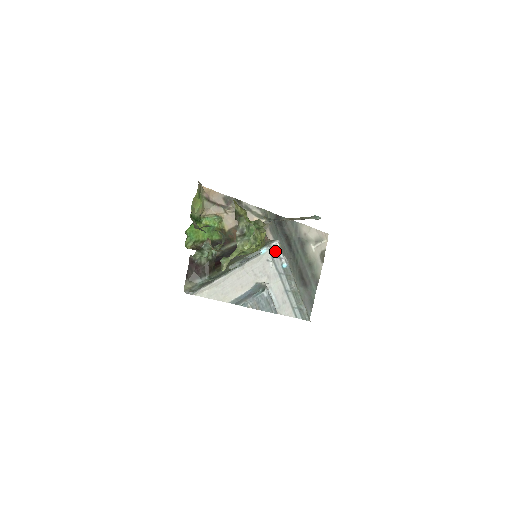
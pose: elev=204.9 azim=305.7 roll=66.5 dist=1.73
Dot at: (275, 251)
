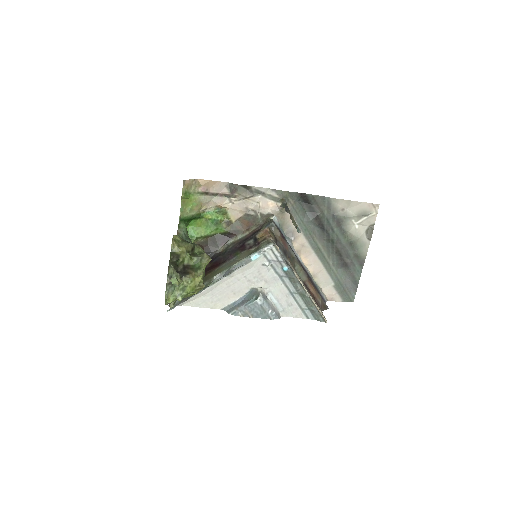
Dot at: (272, 254)
